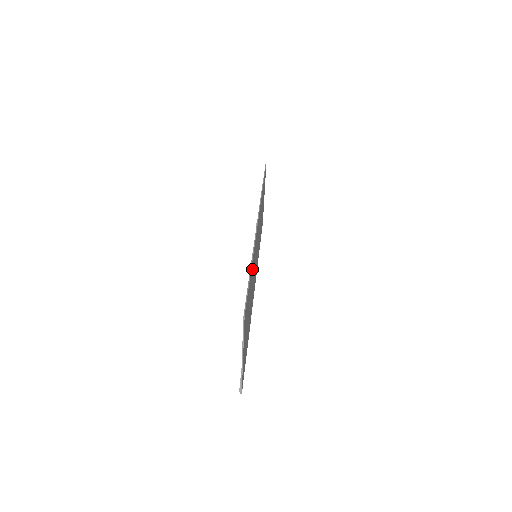
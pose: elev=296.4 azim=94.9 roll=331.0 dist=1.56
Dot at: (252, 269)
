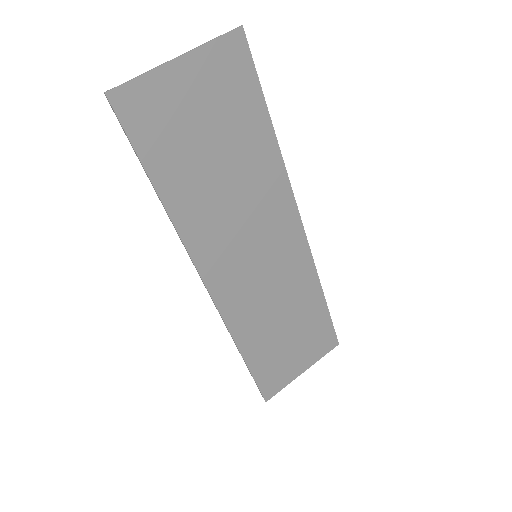
Dot at: (263, 157)
